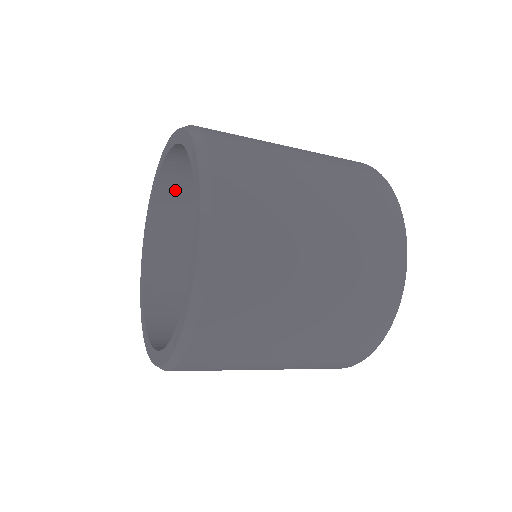
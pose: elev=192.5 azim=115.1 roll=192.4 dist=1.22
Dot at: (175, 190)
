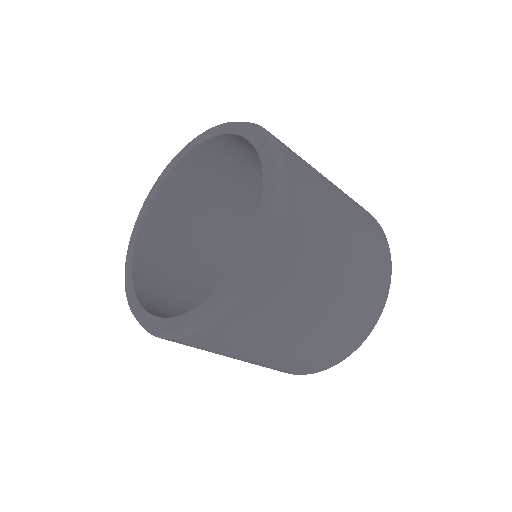
Dot at: (236, 146)
